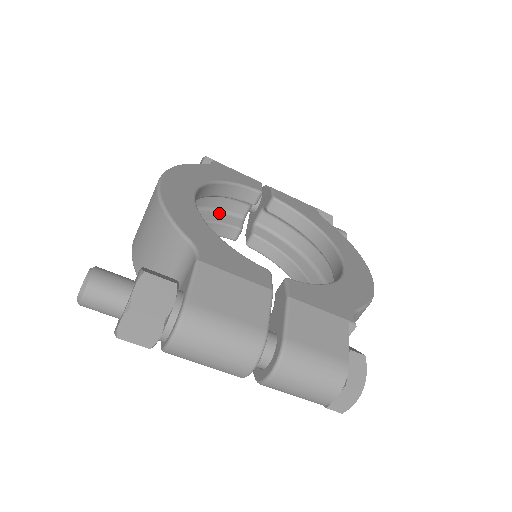
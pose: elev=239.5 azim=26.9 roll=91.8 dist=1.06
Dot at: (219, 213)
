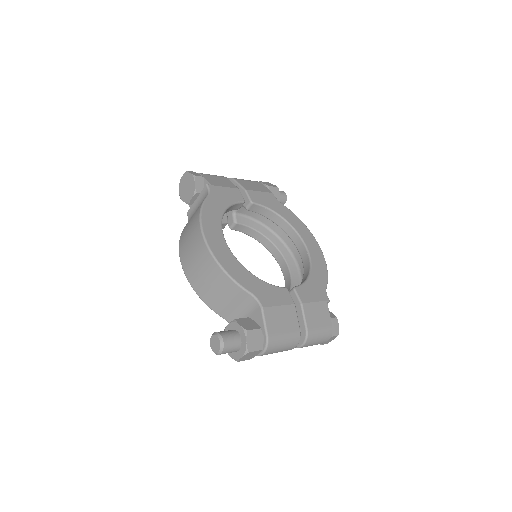
Dot at: occluded
